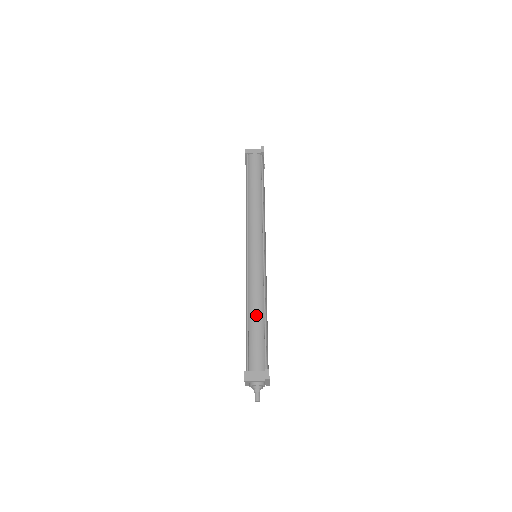
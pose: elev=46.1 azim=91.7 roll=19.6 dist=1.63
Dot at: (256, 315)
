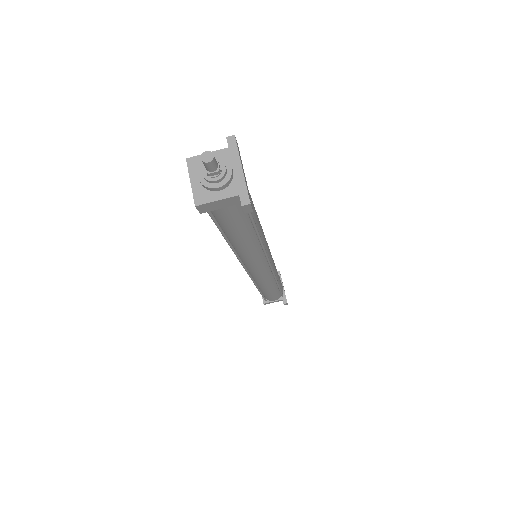
Dot at: occluded
